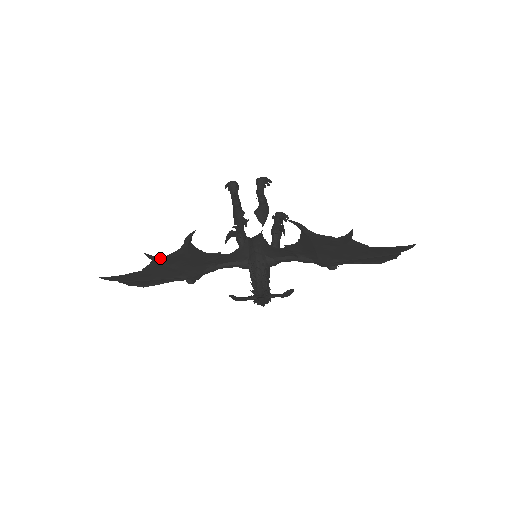
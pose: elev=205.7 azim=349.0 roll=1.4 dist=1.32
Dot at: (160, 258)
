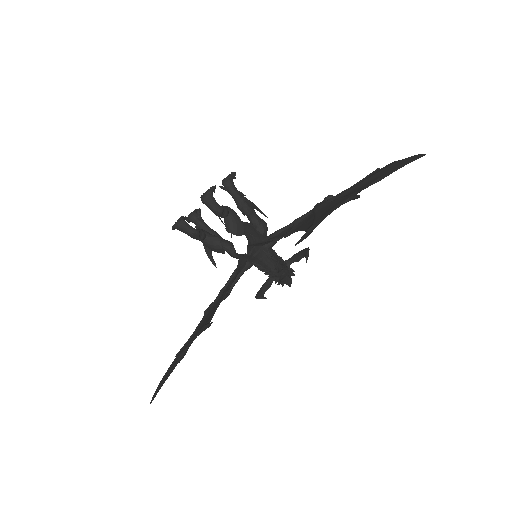
Dot at: (187, 349)
